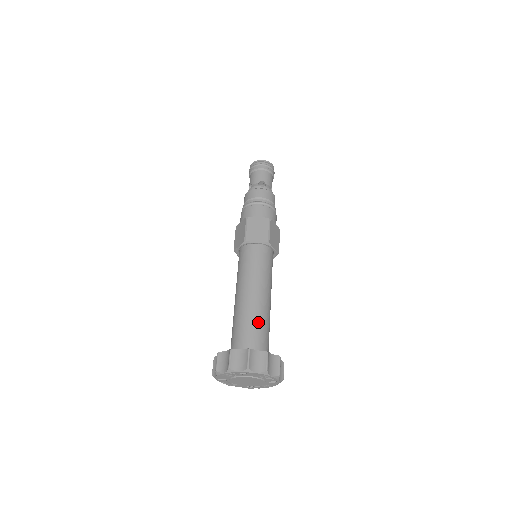
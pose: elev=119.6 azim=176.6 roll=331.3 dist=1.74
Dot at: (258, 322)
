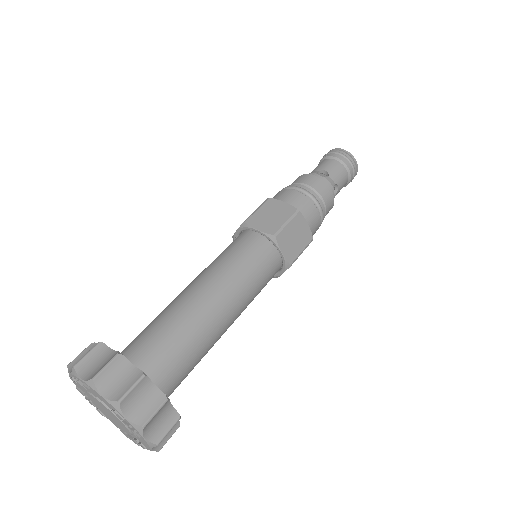
Dot at: (178, 331)
